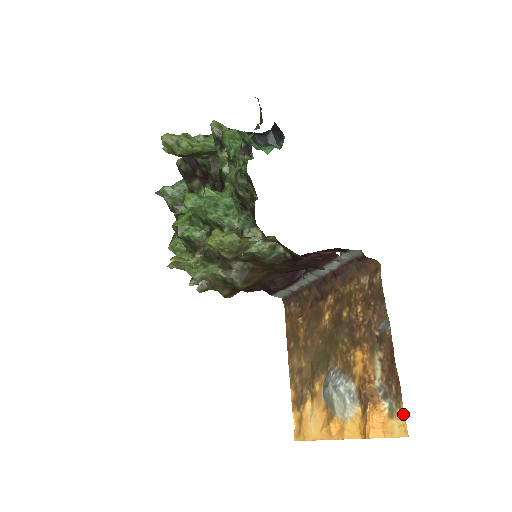
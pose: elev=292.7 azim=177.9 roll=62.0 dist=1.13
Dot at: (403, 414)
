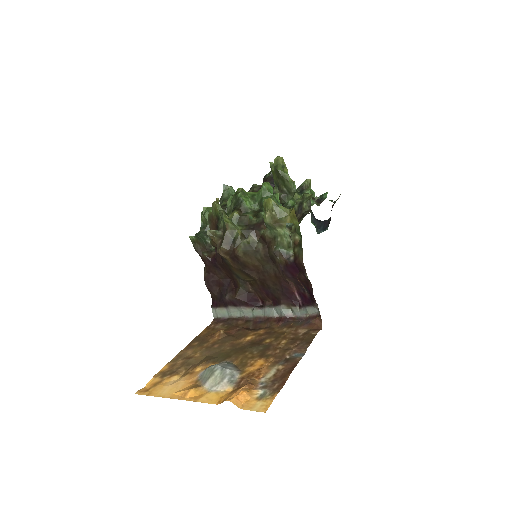
Dot at: (273, 399)
